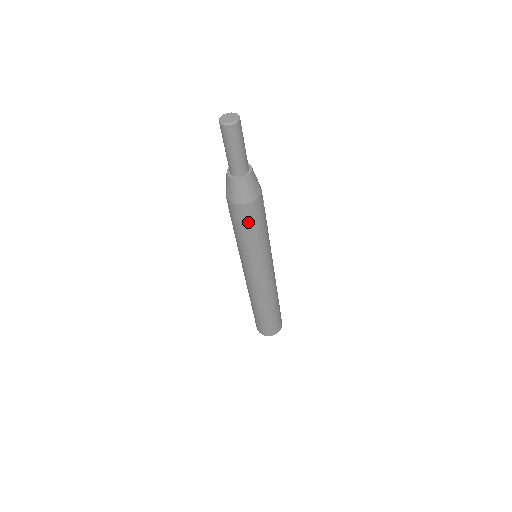
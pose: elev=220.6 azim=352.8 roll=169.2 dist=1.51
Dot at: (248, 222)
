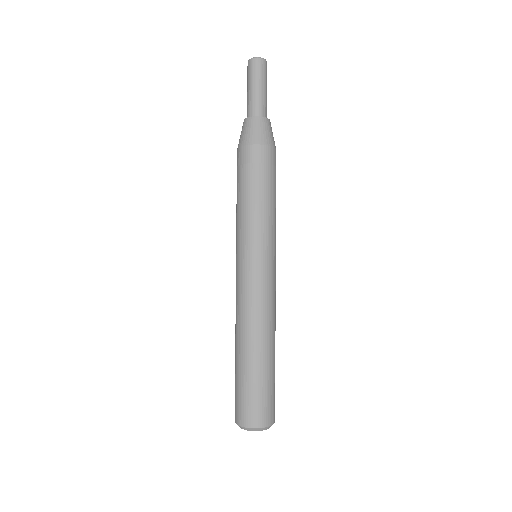
Dot at: (273, 174)
